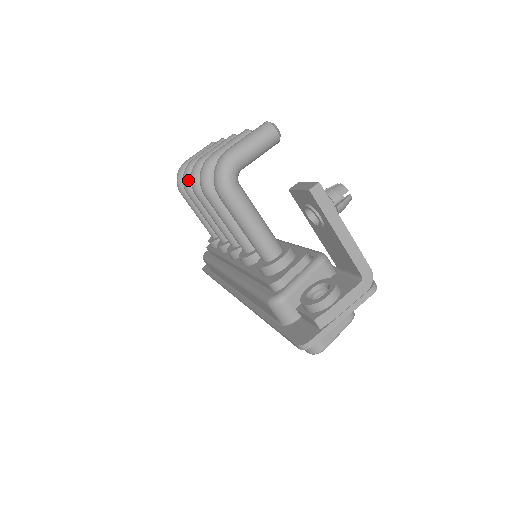
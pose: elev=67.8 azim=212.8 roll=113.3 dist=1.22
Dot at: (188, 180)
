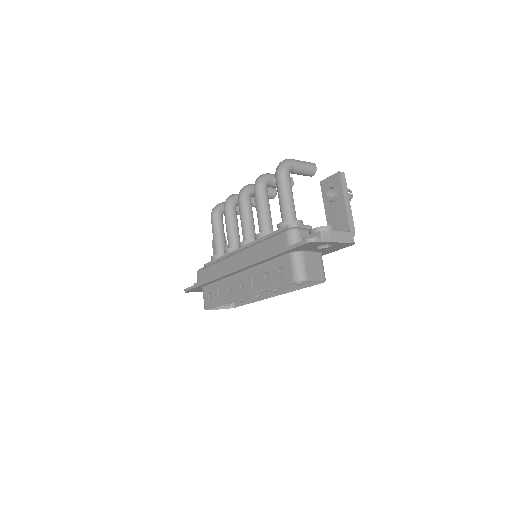
Dot at: (231, 200)
